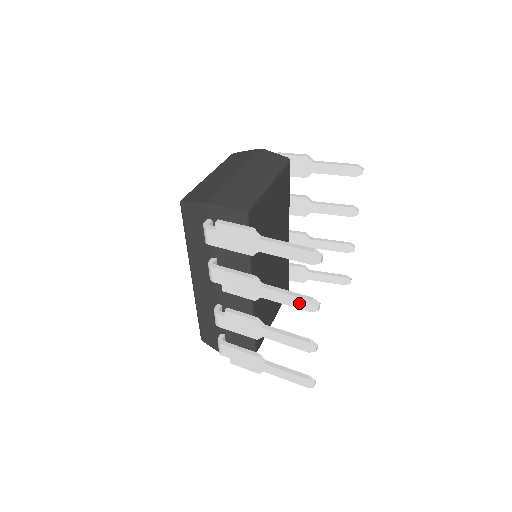
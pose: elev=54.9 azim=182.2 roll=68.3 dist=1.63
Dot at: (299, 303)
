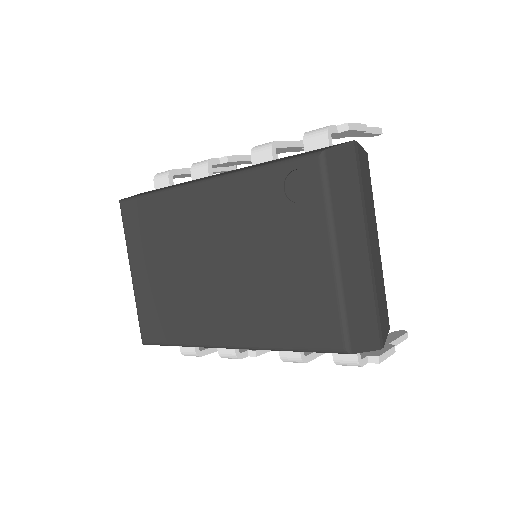
Dot at: occluded
